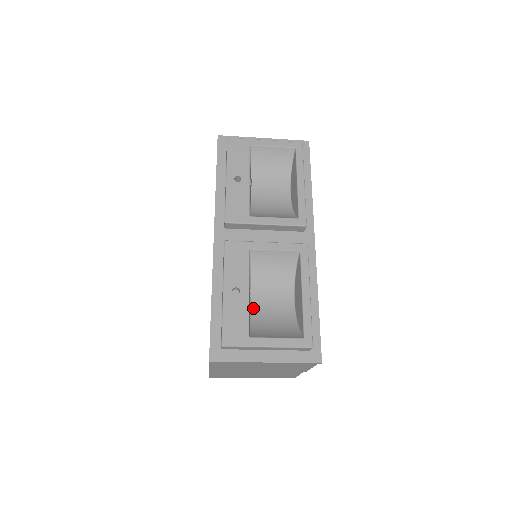
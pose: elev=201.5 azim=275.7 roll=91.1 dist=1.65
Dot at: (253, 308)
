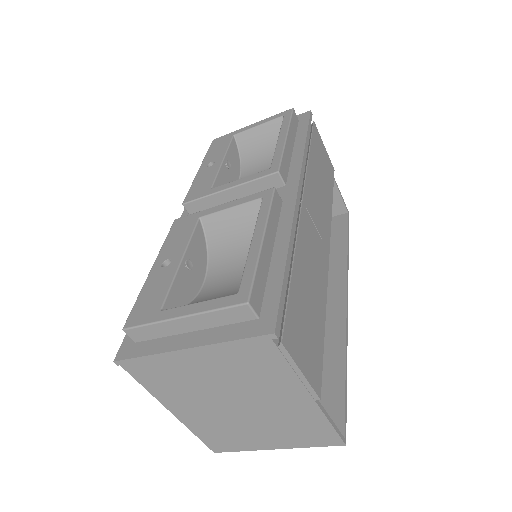
Dot at: (203, 291)
